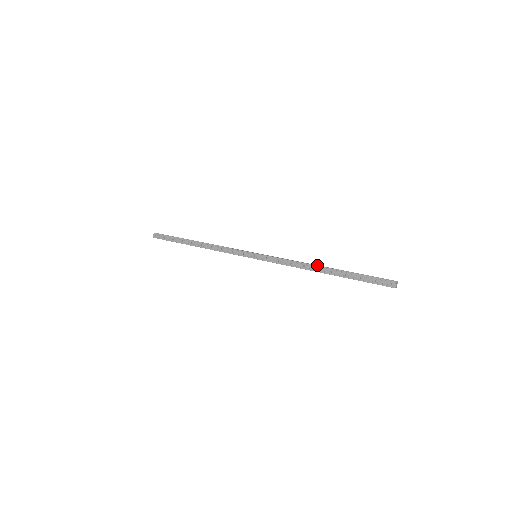
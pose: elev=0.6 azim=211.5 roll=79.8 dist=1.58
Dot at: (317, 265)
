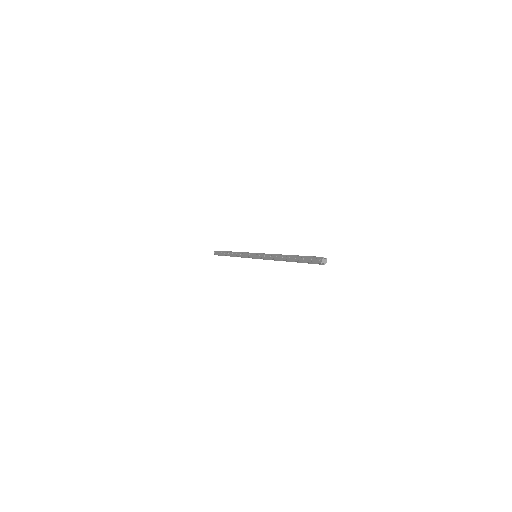
Dot at: occluded
